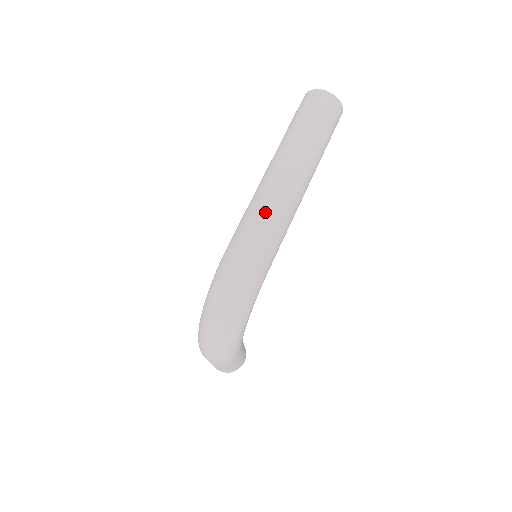
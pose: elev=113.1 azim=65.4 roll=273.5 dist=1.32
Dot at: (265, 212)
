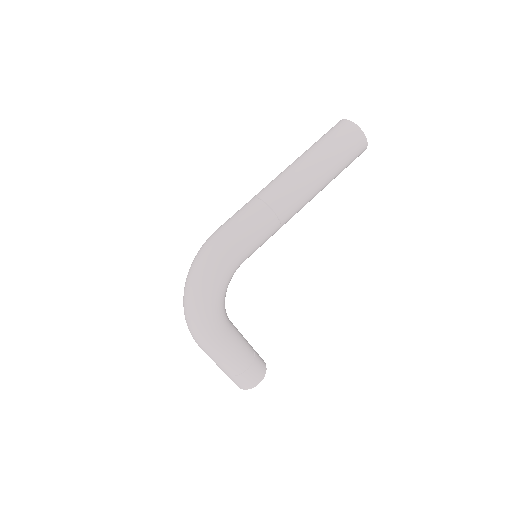
Dot at: (249, 205)
